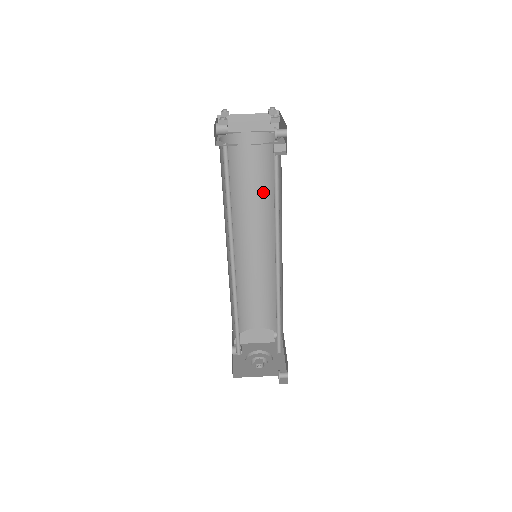
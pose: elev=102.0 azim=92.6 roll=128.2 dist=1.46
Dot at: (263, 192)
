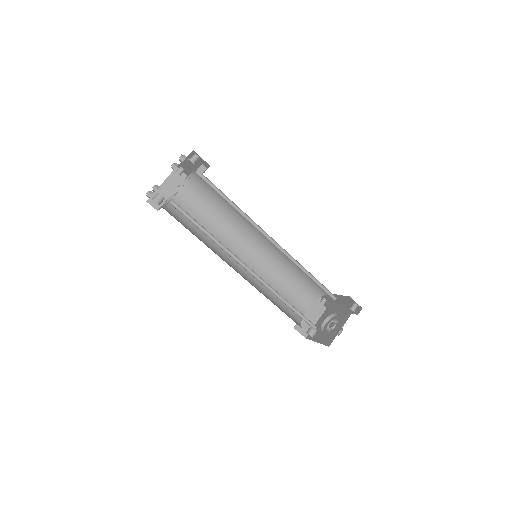
Dot at: (218, 218)
